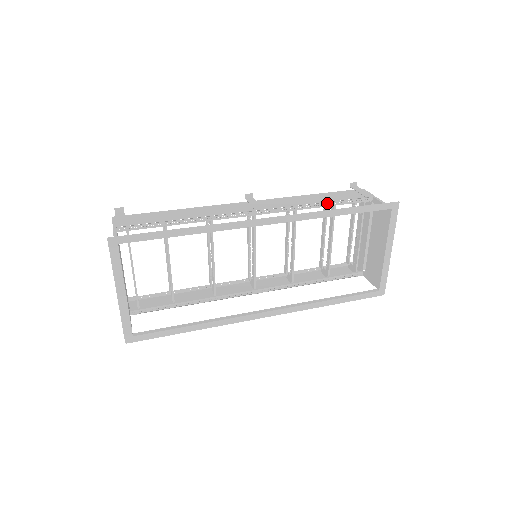
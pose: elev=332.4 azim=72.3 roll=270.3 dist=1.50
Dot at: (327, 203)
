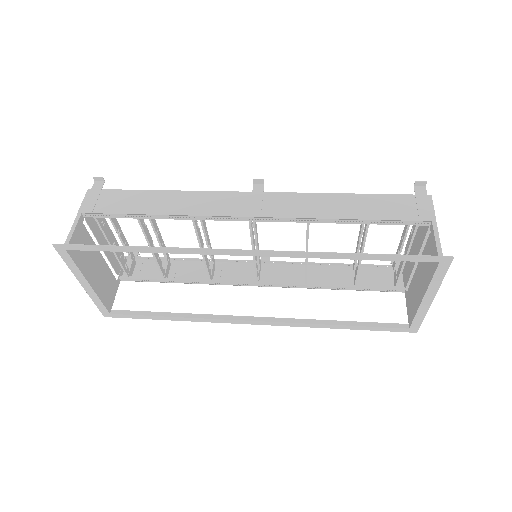
Dot at: (355, 220)
